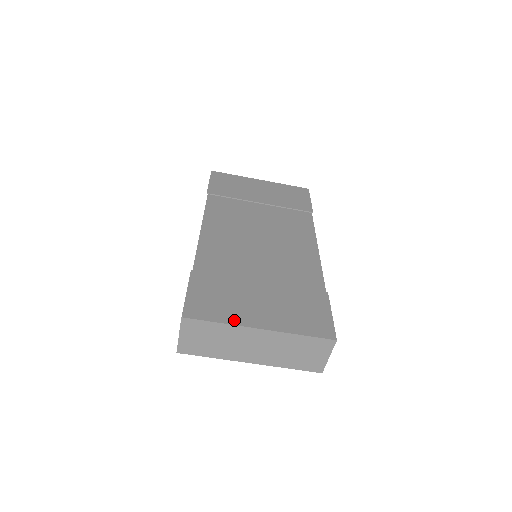
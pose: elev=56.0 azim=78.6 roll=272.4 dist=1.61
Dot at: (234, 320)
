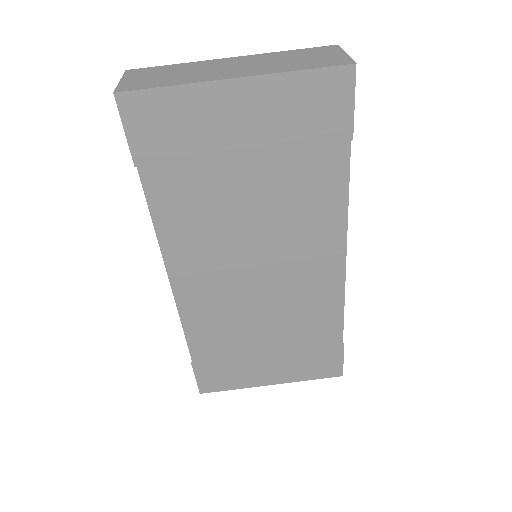
Dot at: occluded
